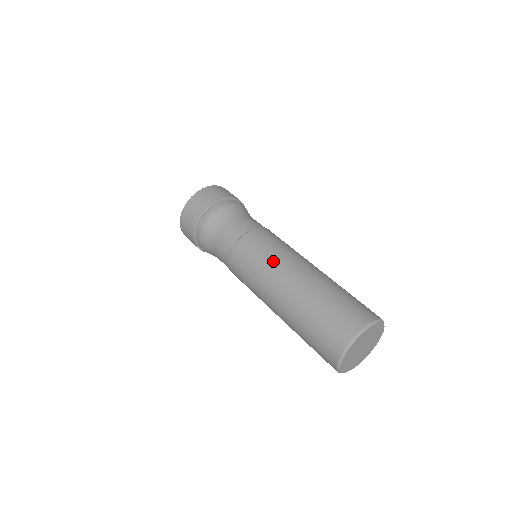
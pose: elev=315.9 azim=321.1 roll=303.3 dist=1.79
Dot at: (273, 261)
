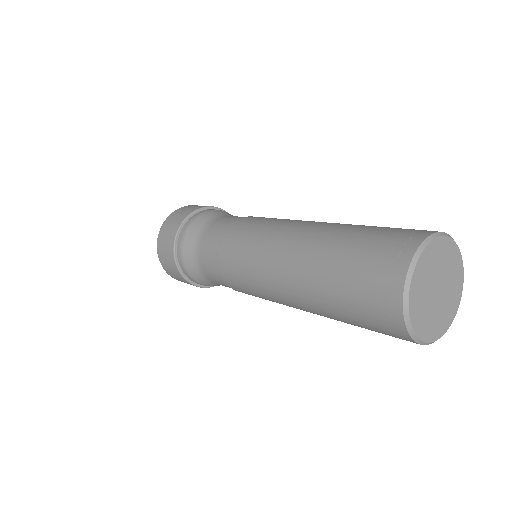
Dot at: (263, 244)
